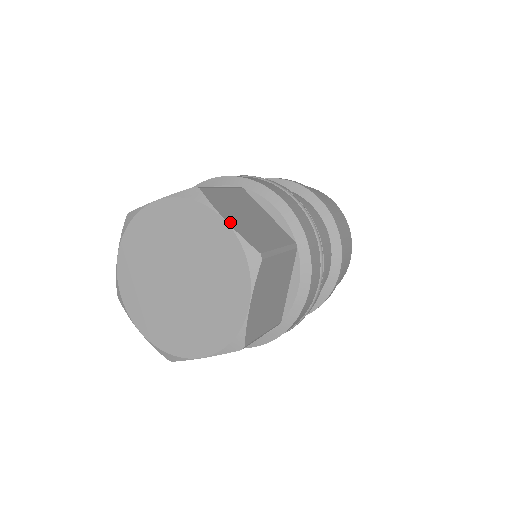
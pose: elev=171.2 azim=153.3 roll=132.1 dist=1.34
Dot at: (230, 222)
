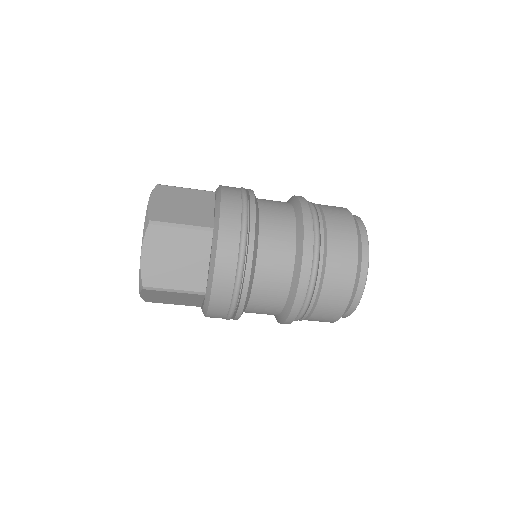
Dot at: occluded
